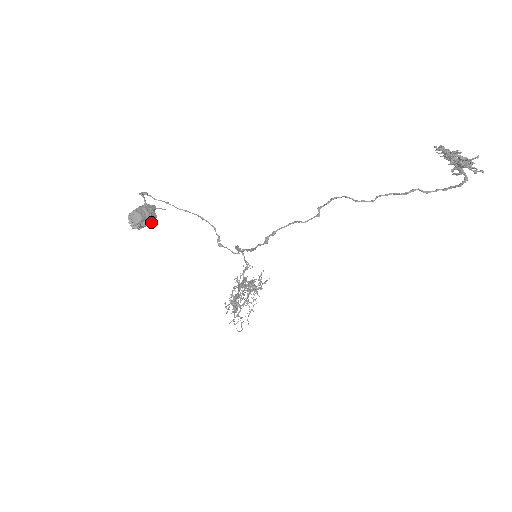
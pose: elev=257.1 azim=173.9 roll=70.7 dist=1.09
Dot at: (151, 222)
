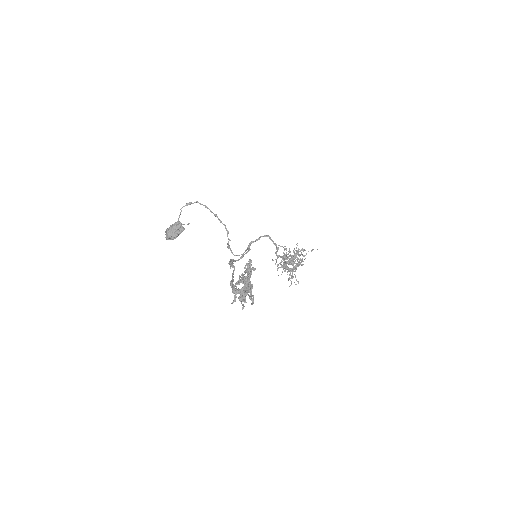
Dot at: (178, 235)
